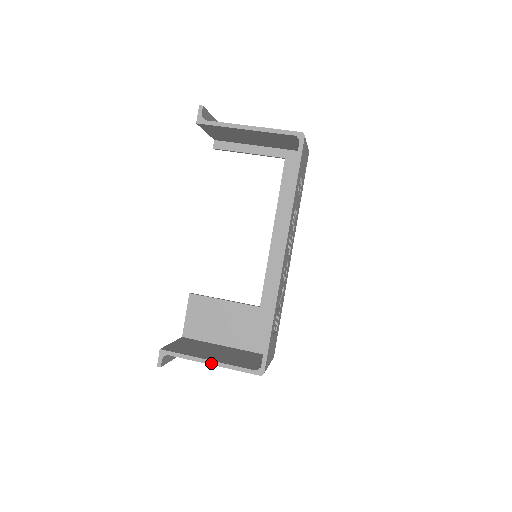
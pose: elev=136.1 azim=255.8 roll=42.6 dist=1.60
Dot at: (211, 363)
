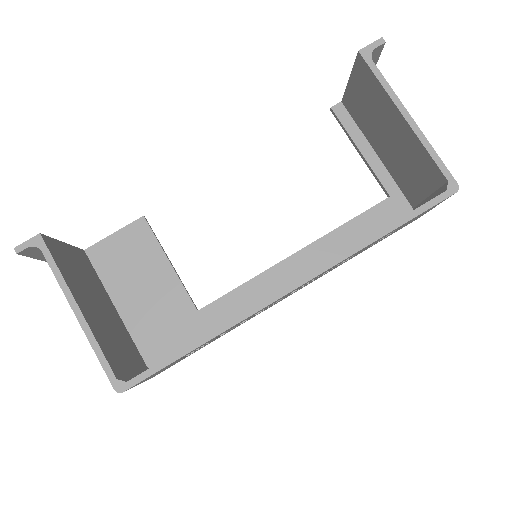
Dot at: (77, 313)
